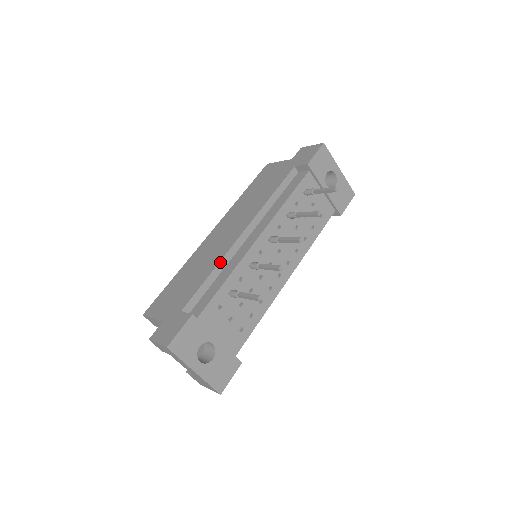
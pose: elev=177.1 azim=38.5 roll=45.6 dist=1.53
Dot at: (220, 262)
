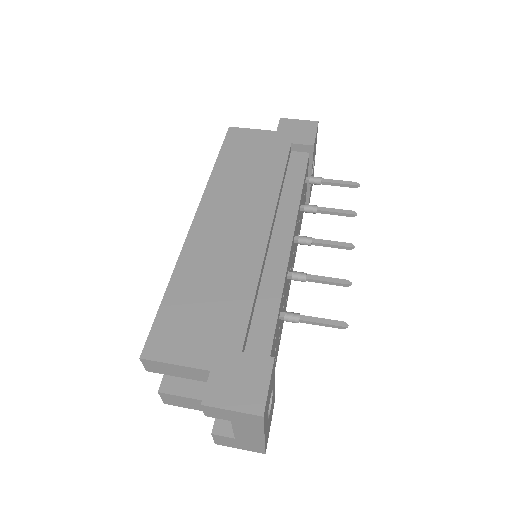
Dot at: (261, 272)
